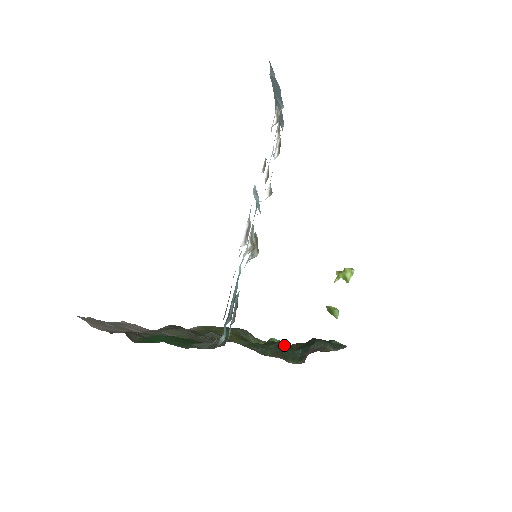
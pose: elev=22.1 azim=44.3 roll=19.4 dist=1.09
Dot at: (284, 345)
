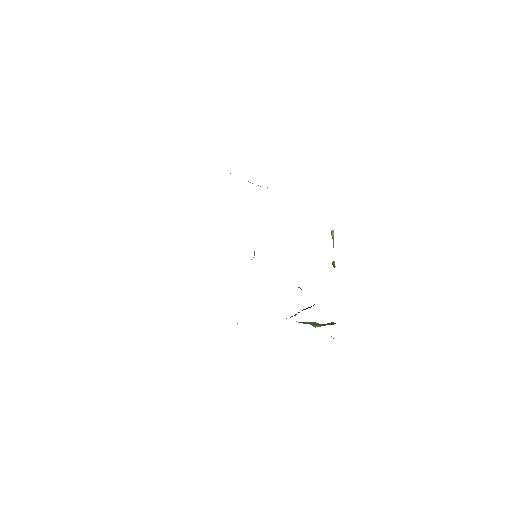
Dot at: occluded
